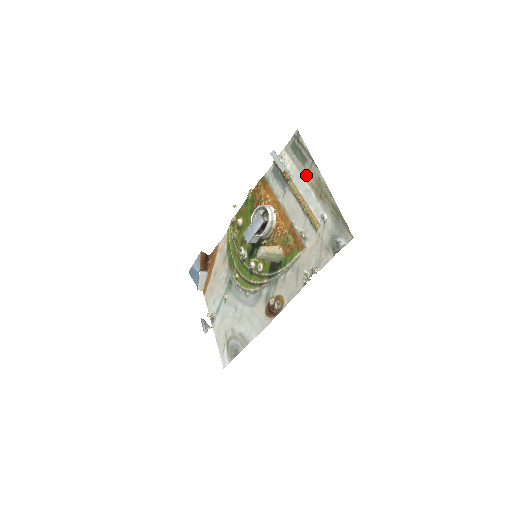
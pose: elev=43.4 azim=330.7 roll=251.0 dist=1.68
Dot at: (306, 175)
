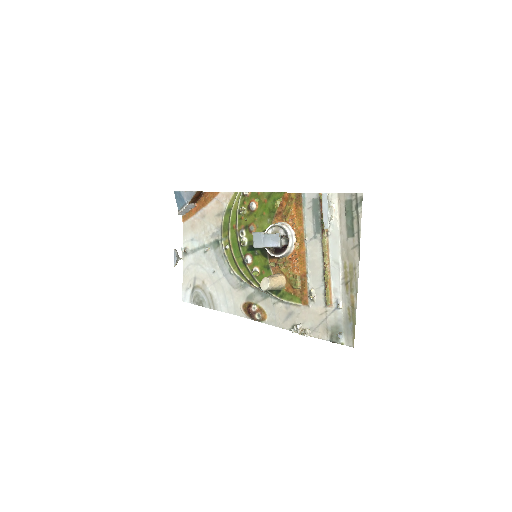
Dot at: (345, 249)
